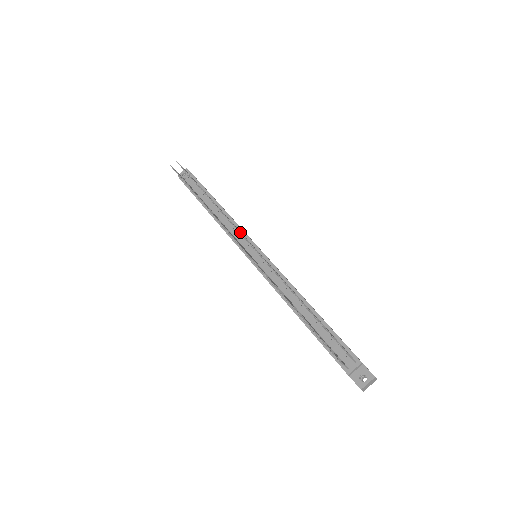
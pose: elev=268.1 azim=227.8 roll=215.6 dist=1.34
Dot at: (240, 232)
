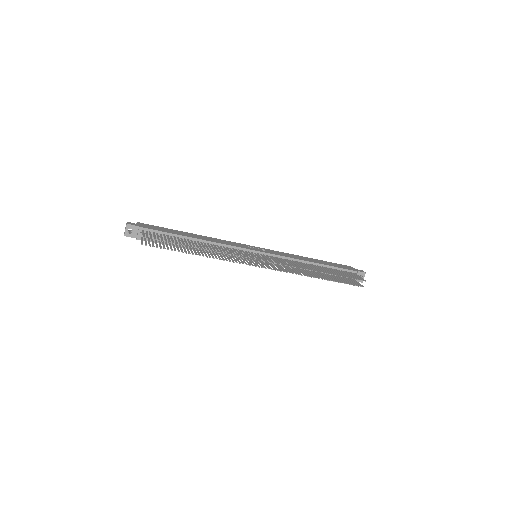
Dot at: (258, 260)
